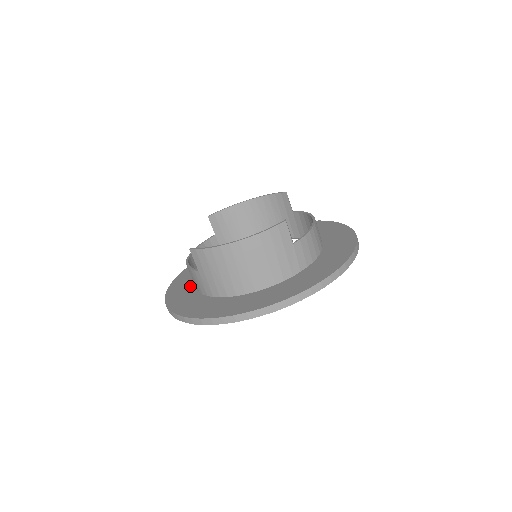
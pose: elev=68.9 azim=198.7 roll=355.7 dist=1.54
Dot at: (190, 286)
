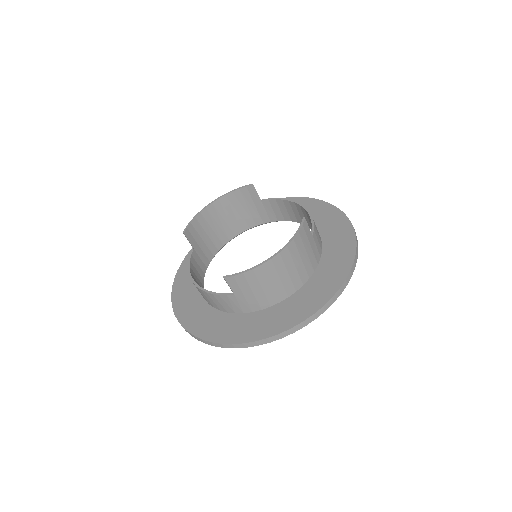
Dot at: (206, 310)
